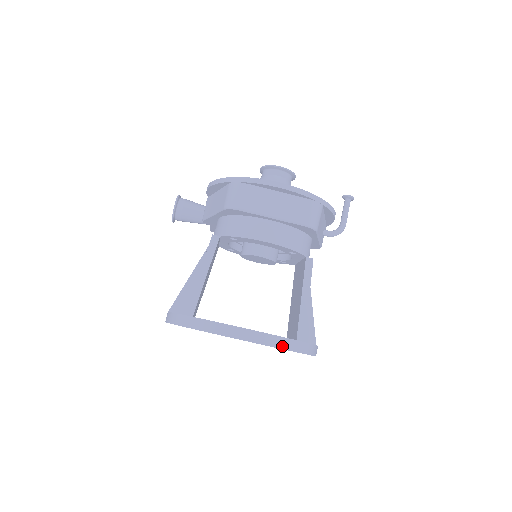
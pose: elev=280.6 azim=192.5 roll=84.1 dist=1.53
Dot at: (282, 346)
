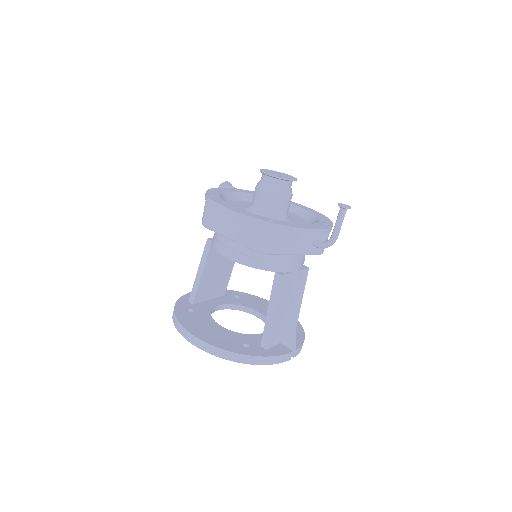
Dot at: (219, 355)
